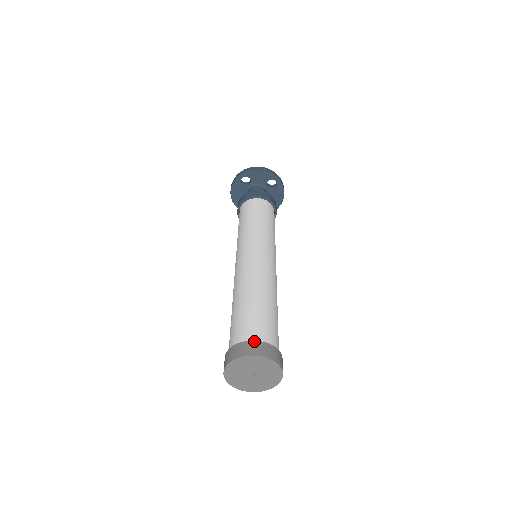
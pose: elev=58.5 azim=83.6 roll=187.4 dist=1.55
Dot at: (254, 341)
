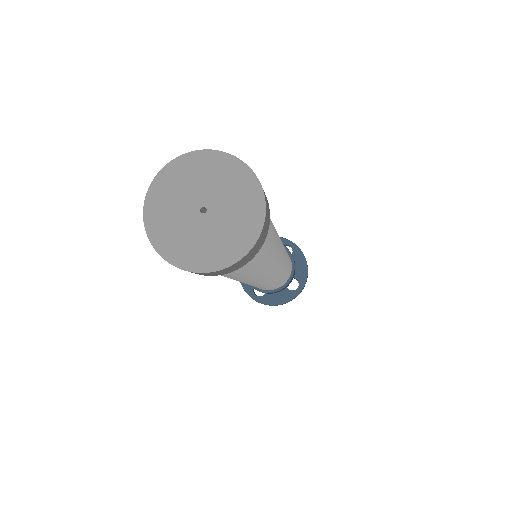
Dot at: occluded
